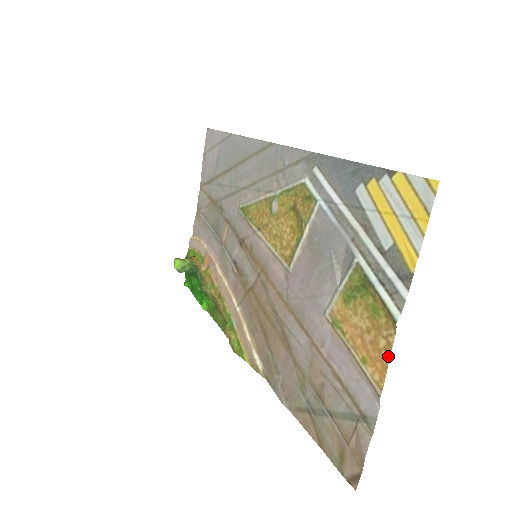
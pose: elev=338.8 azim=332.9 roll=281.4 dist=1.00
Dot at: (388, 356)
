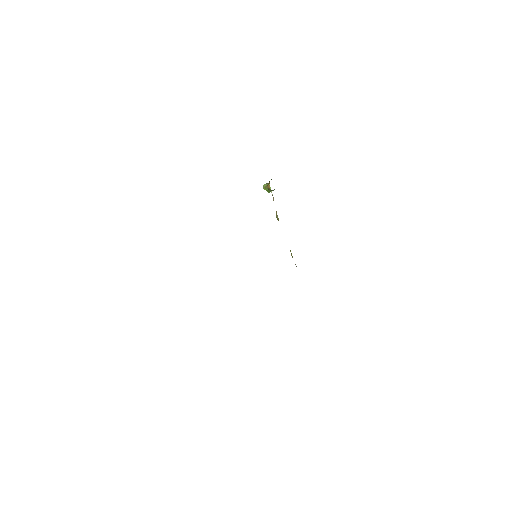
Dot at: occluded
